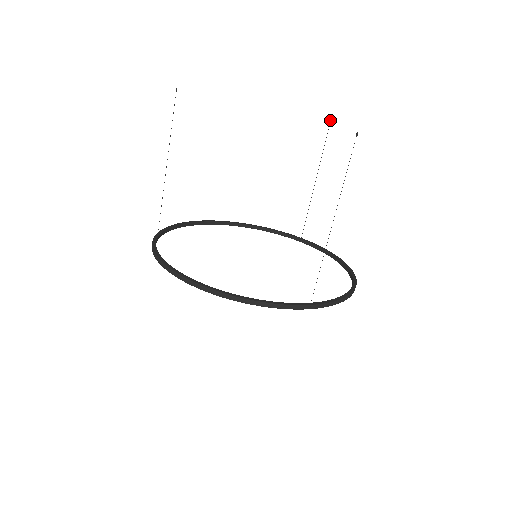
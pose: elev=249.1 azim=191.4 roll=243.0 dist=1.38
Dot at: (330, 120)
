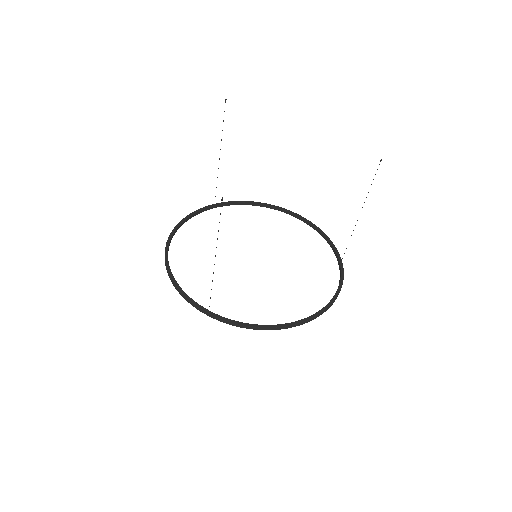
Dot at: (380, 160)
